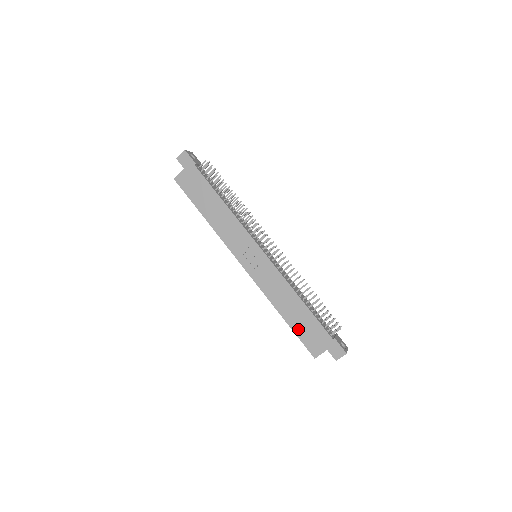
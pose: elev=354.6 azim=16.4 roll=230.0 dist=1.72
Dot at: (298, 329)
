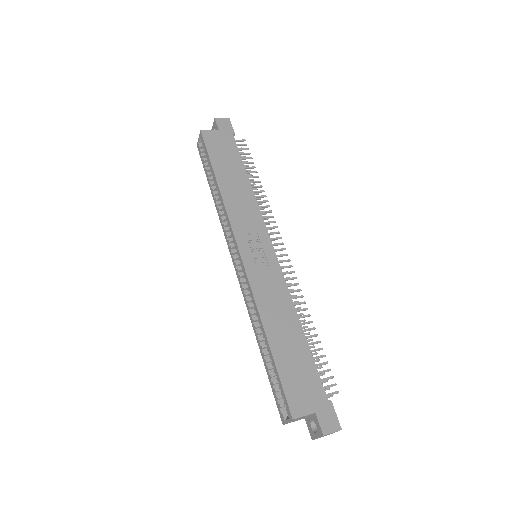
Dot at: (284, 364)
